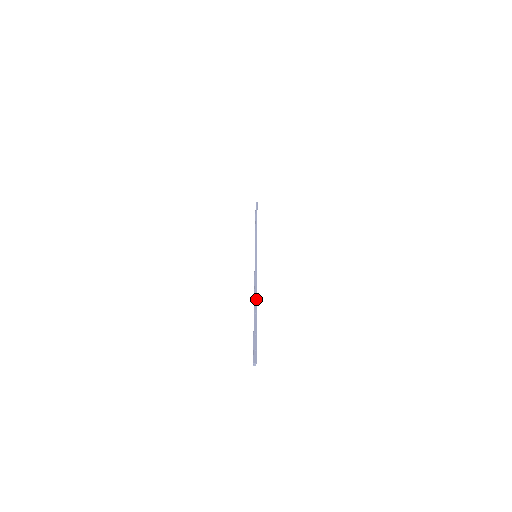
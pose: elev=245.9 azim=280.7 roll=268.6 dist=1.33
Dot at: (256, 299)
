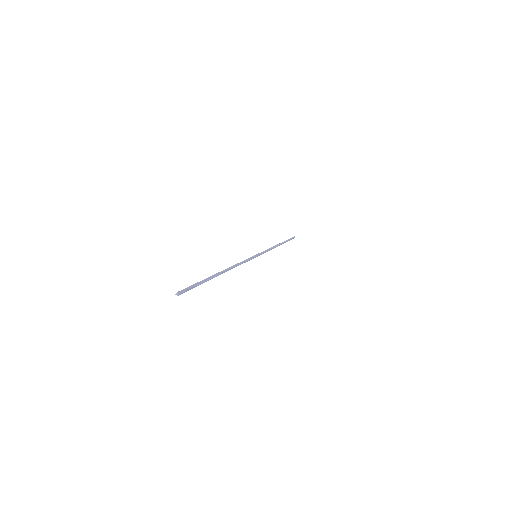
Dot at: (223, 270)
